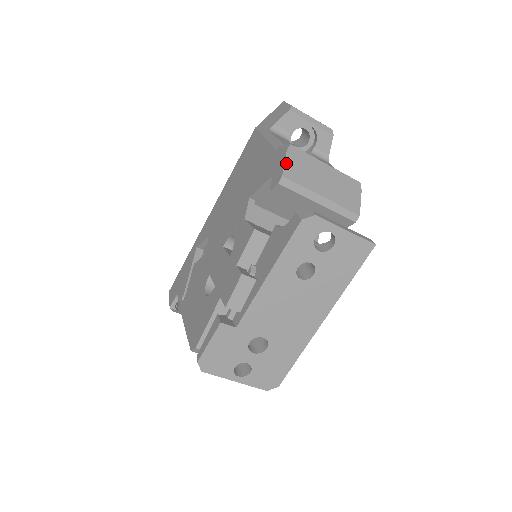
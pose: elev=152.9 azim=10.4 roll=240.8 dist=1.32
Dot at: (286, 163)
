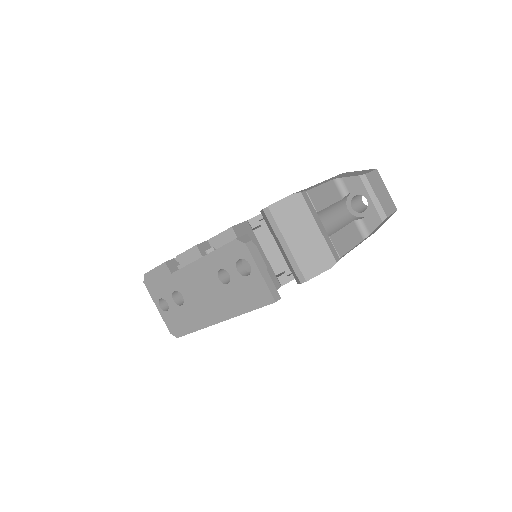
Dot at: (282, 201)
